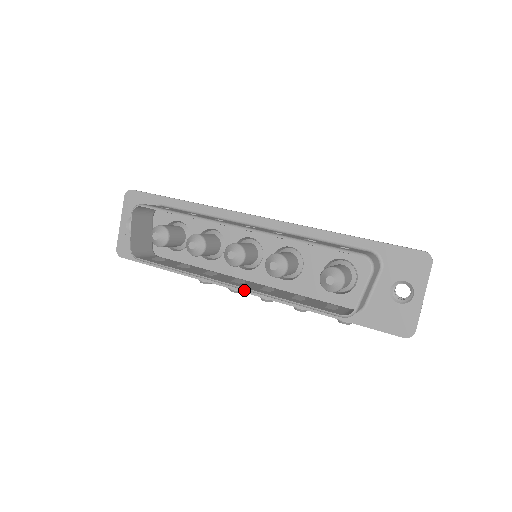
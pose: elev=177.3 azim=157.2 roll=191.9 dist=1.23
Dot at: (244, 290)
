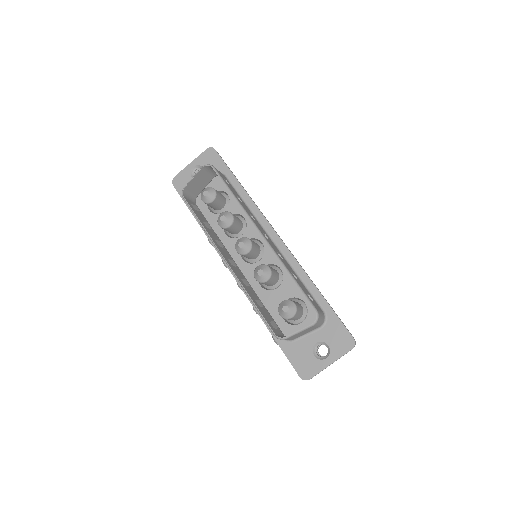
Dot at: occluded
